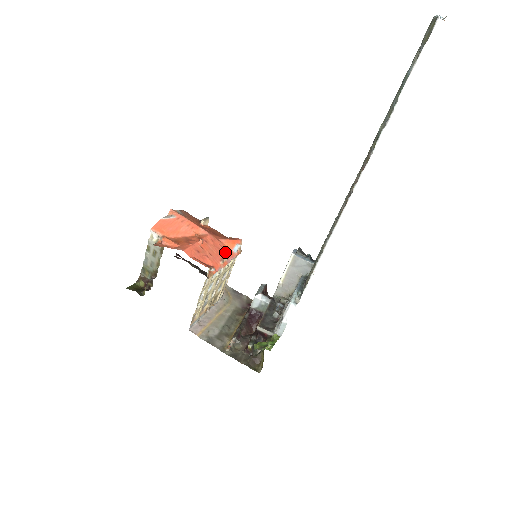
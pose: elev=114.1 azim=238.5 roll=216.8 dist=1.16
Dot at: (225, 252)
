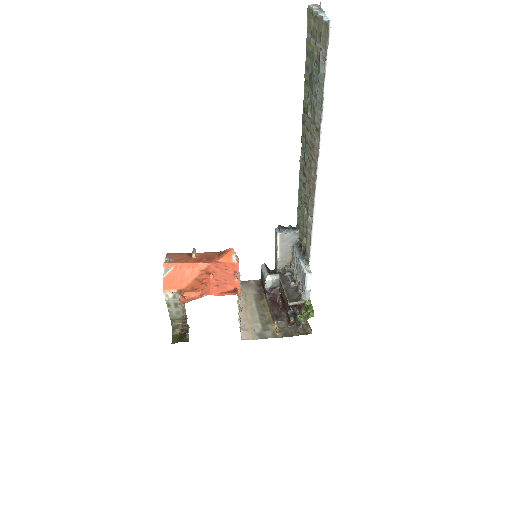
Dot at: (231, 268)
